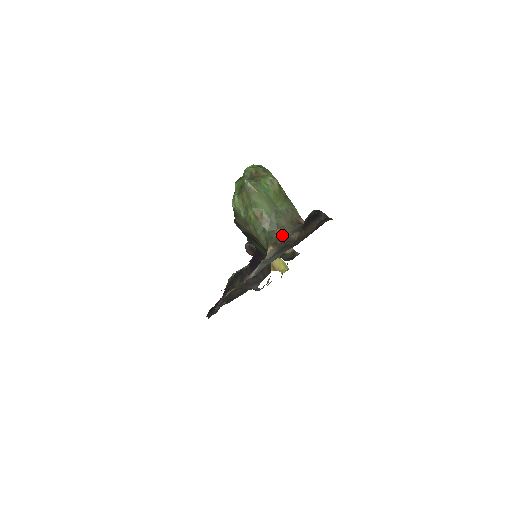
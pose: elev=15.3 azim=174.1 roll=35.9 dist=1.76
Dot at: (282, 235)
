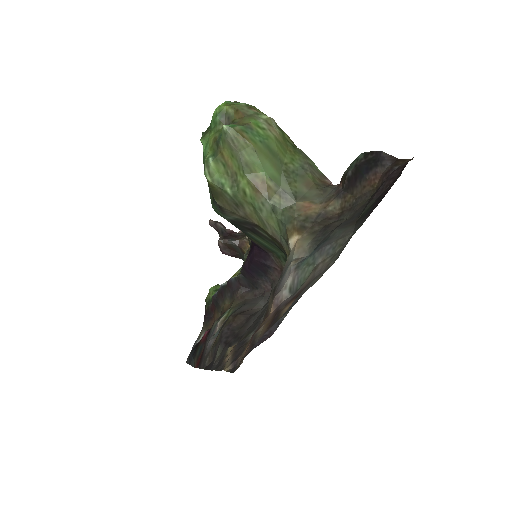
Dot at: (309, 210)
